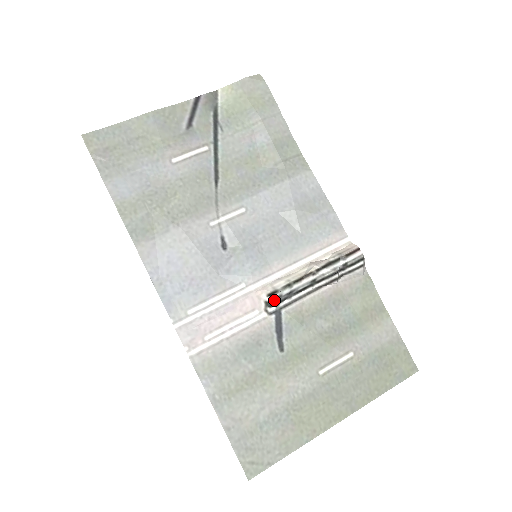
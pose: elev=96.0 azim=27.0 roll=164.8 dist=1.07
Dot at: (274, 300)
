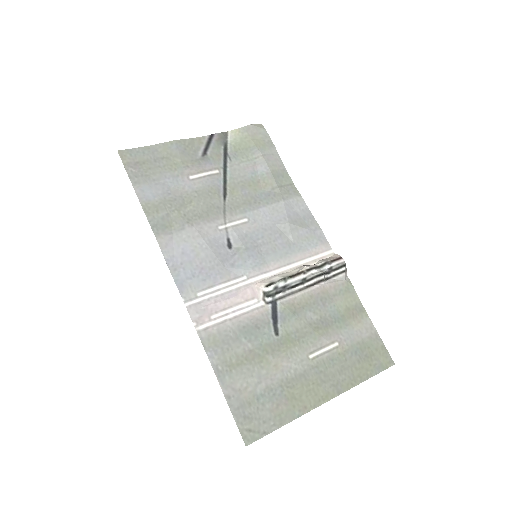
Dot at: (271, 290)
